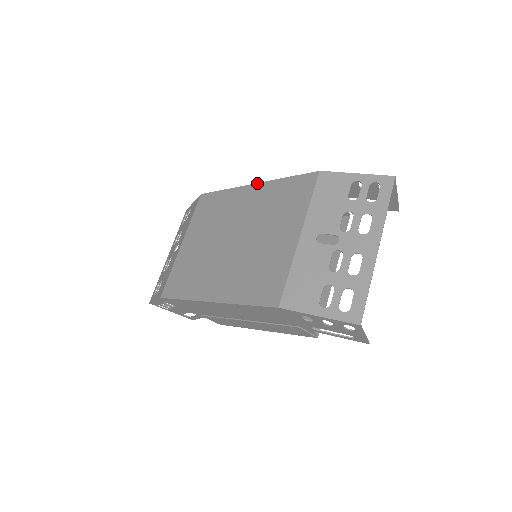
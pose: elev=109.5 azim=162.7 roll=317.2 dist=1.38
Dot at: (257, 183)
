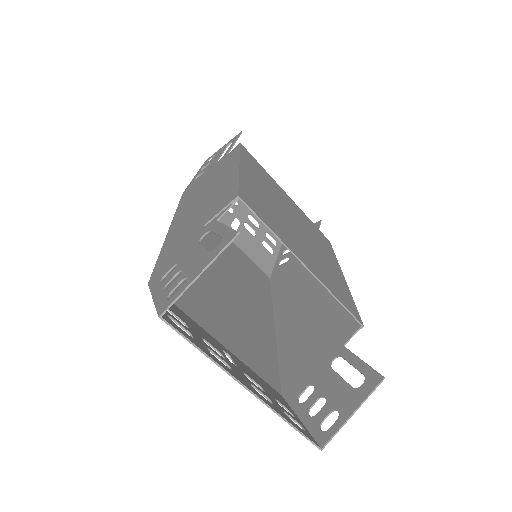
Dot at: (167, 234)
